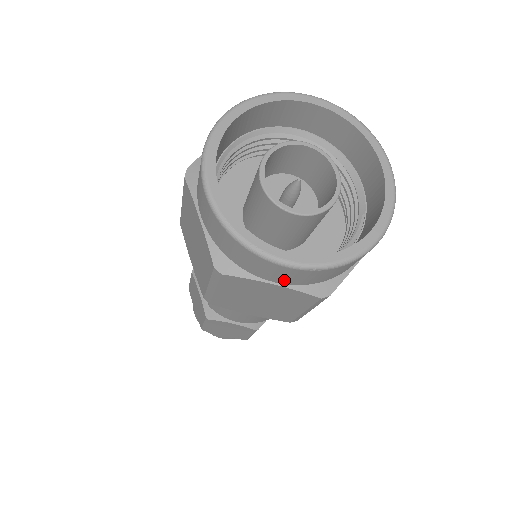
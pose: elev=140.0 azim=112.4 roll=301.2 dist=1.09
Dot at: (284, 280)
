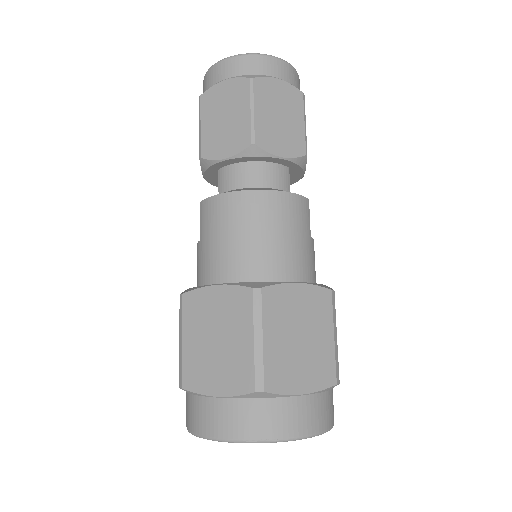
Dot at: occluded
